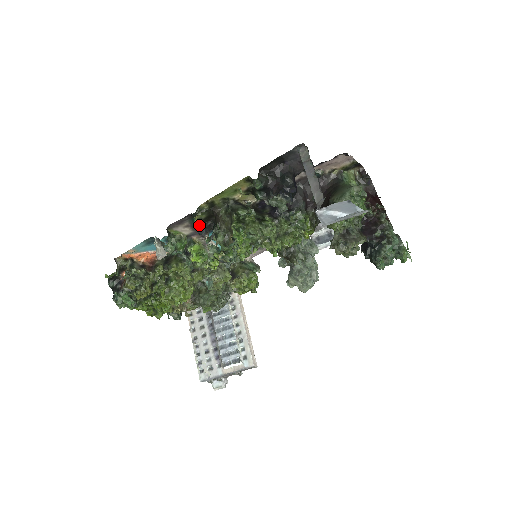
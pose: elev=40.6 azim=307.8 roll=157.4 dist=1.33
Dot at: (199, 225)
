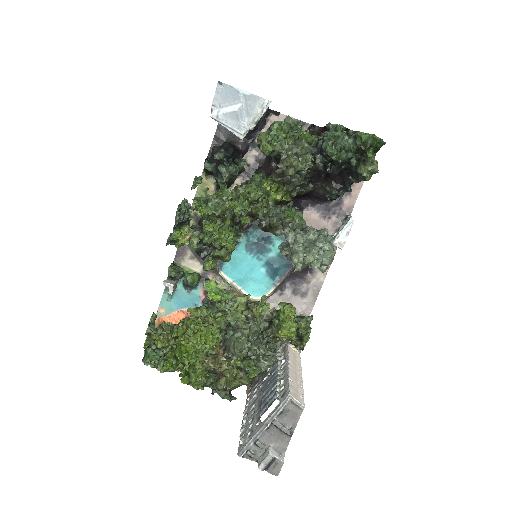
Dot at: (202, 253)
